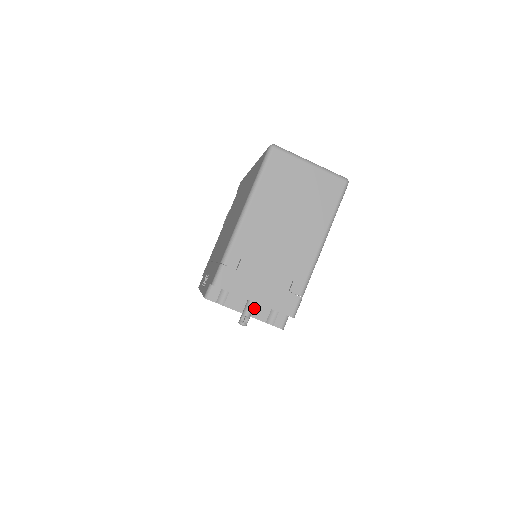
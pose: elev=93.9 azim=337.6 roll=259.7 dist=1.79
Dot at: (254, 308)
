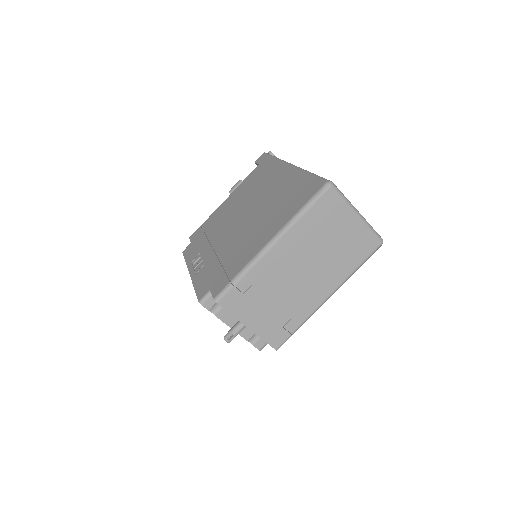
Dot at: occluded
